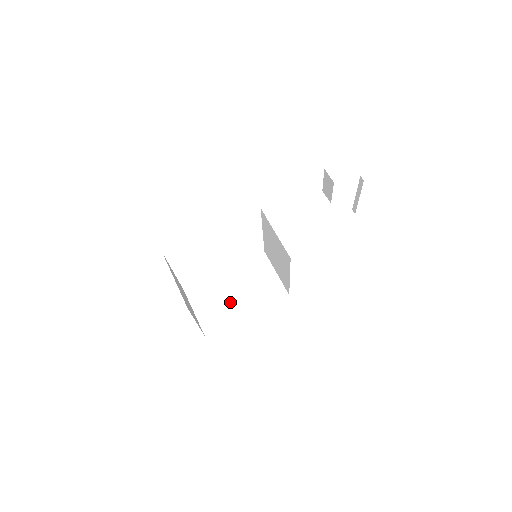
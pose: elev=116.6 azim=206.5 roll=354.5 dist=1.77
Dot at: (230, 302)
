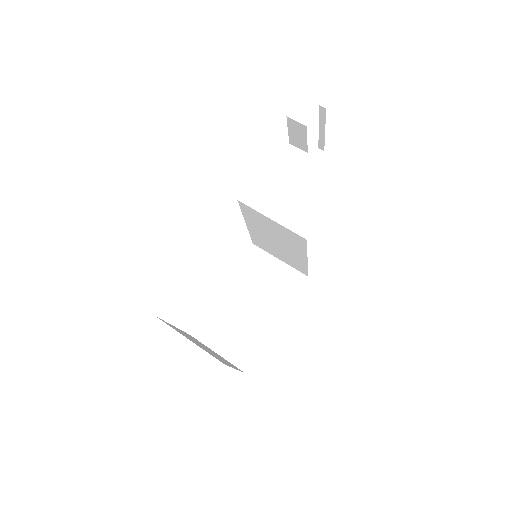
Dot at: (249, 320)
